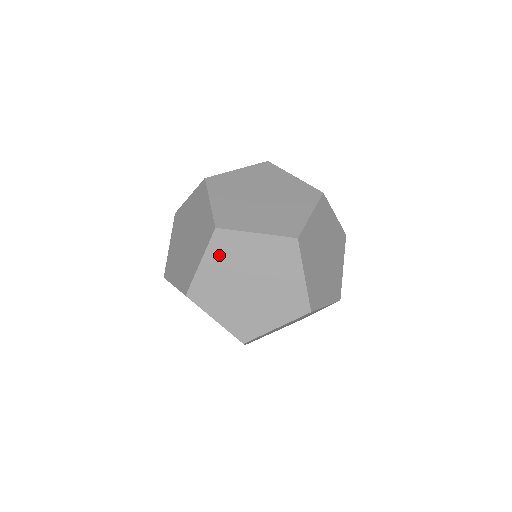
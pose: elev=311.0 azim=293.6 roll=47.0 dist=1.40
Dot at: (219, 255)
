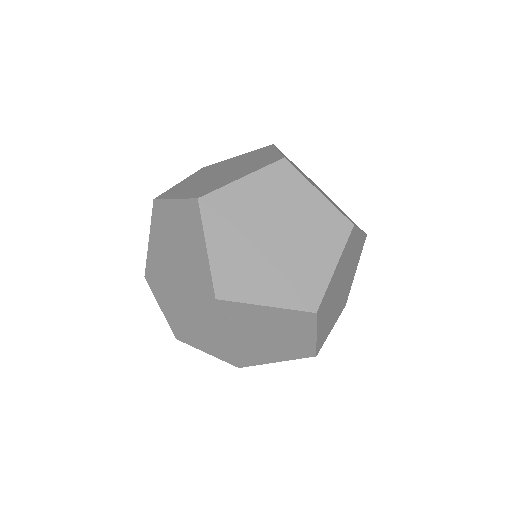
Dot at: (218, 317)
